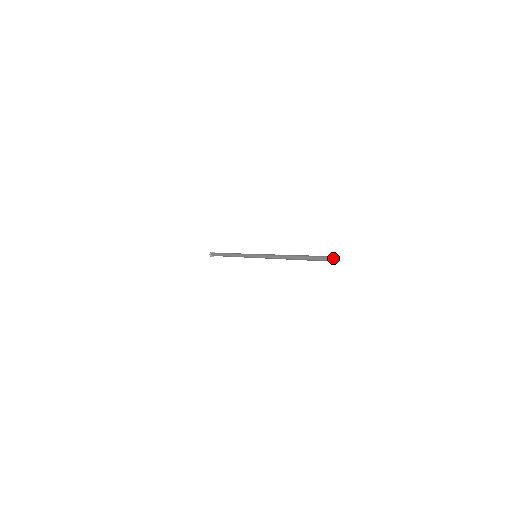
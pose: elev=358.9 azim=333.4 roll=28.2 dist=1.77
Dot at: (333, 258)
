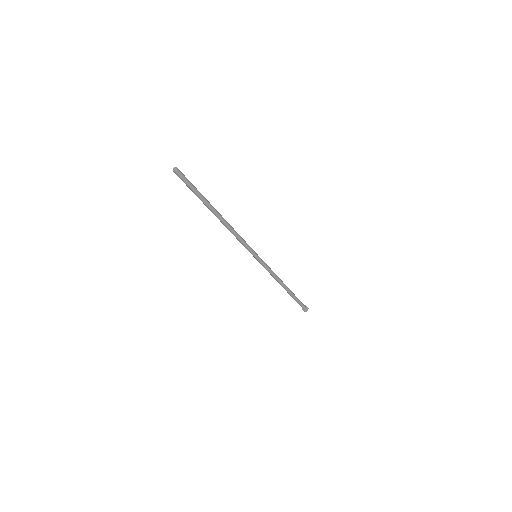
Dot at: (175, 168)
